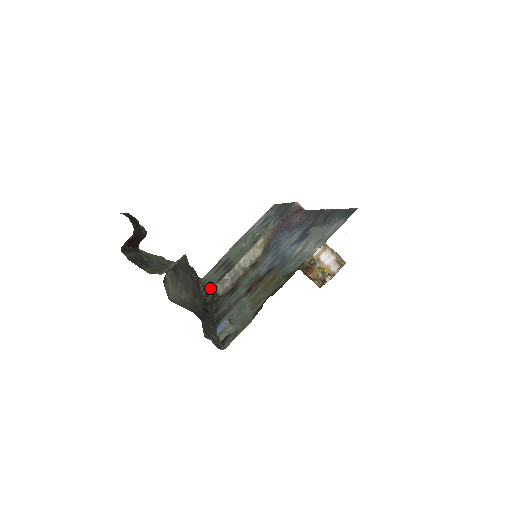
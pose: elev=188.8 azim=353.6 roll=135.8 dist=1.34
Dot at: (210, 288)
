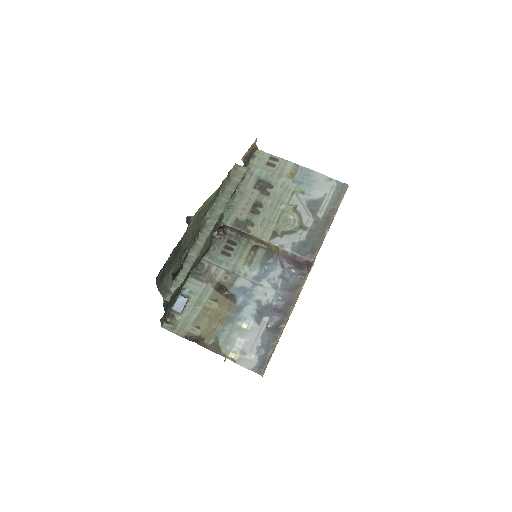
Dot at: (228, 216)
